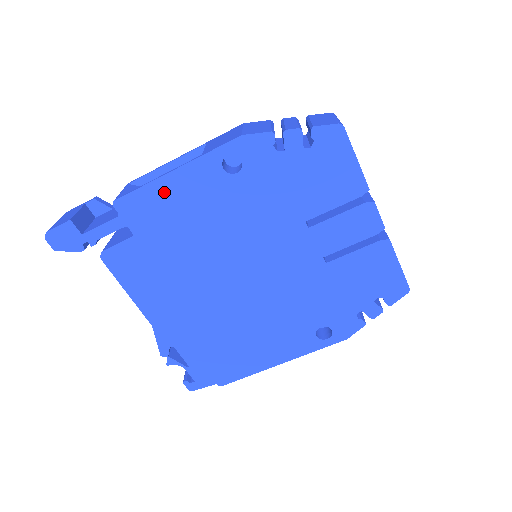
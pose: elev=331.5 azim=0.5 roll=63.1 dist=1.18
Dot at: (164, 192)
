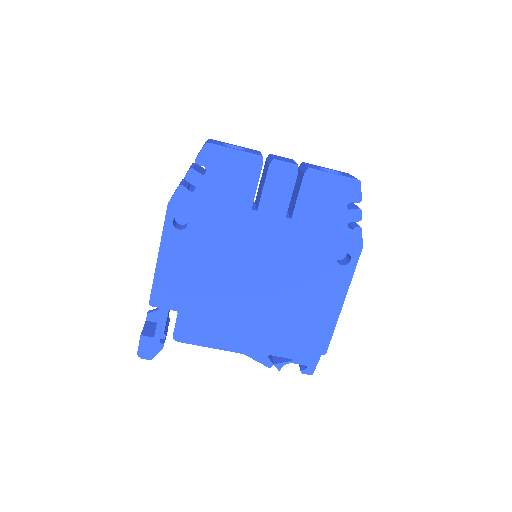
Dot at: (166, 273)
